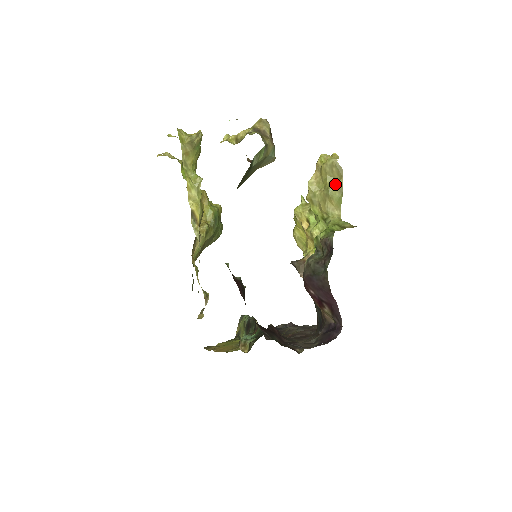
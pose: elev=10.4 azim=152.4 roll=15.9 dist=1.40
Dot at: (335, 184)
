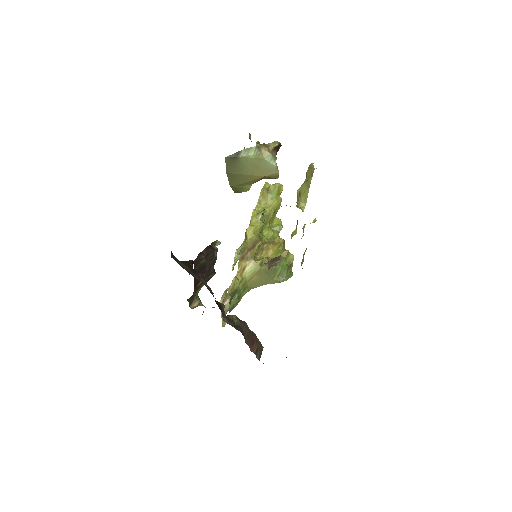
Dot at: (306, 181)
